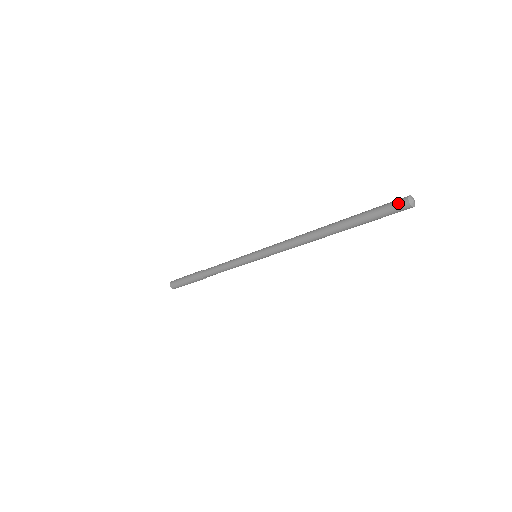
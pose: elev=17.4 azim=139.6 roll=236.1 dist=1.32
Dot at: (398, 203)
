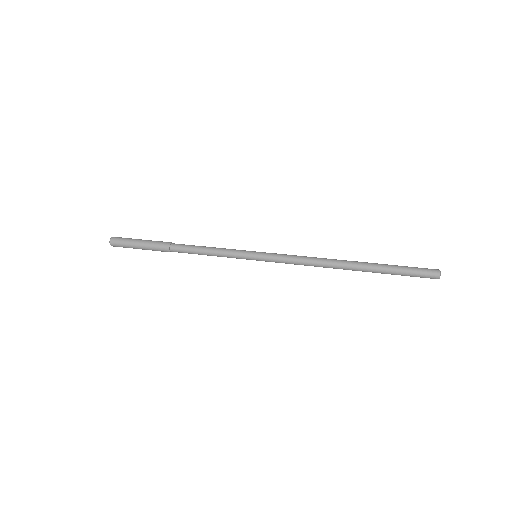
Dot at: (430, 276)
